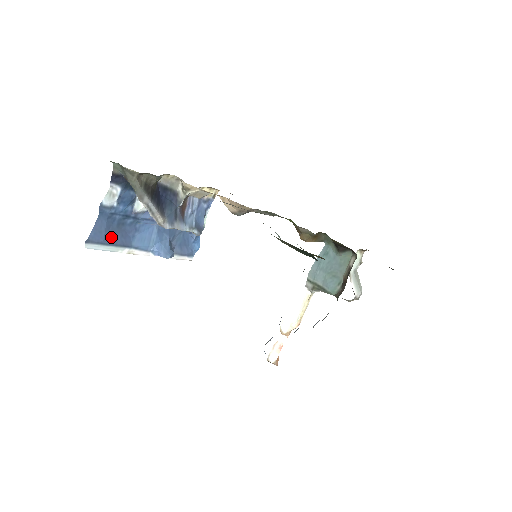
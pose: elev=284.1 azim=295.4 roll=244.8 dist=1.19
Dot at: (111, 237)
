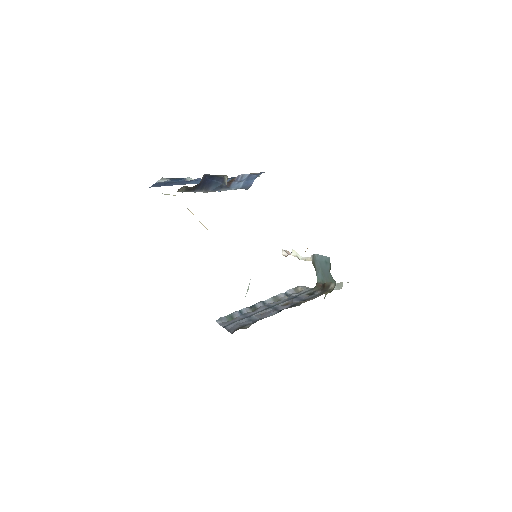
Dot at: (170, 184)
